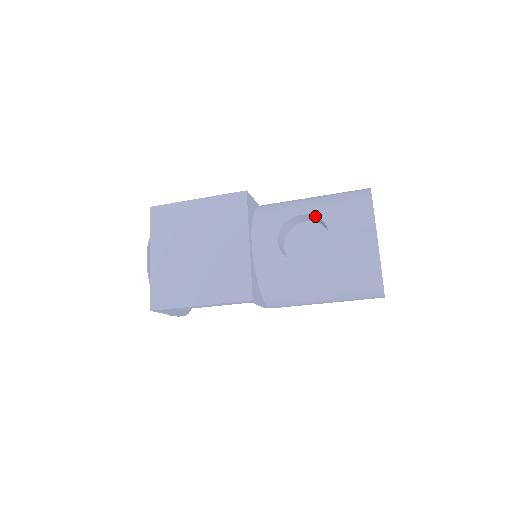
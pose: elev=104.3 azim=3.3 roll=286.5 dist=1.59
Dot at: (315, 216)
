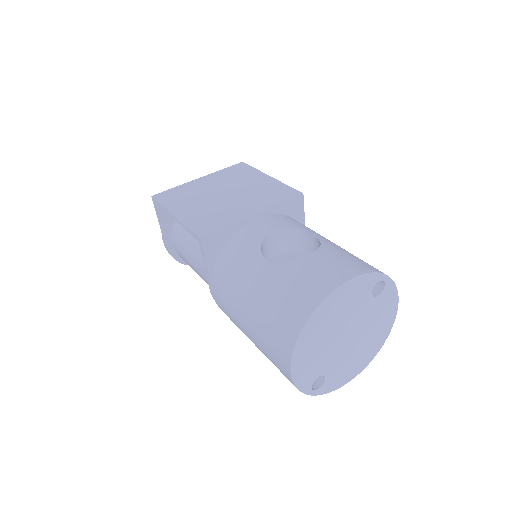
Dot at: (321, 243)
